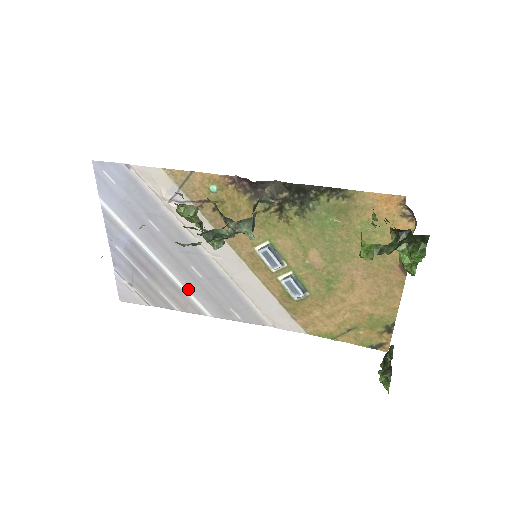
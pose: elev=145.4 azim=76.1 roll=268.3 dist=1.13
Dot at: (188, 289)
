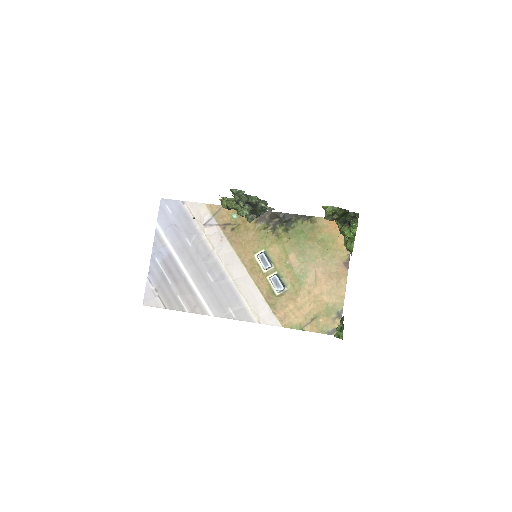
Dot at: (200, 292)
